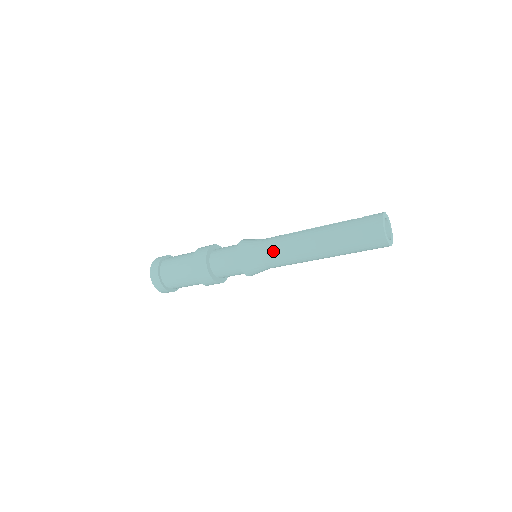
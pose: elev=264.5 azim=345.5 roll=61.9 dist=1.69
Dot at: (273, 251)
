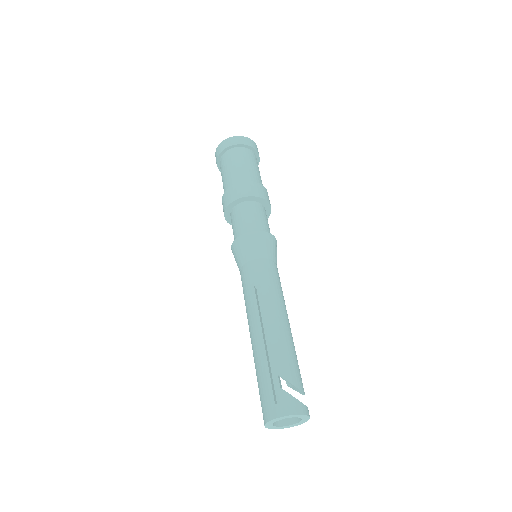
Dot at: occluded
